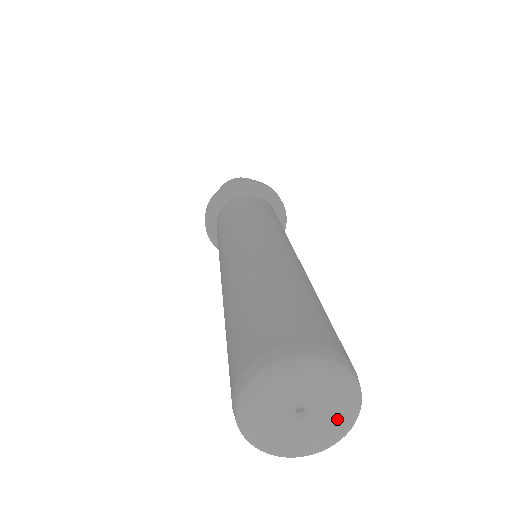
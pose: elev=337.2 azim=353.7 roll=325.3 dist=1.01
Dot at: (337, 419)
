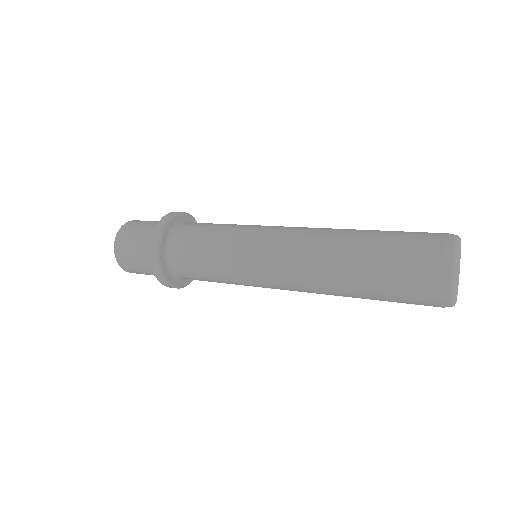
Dot at: (459, 273)
